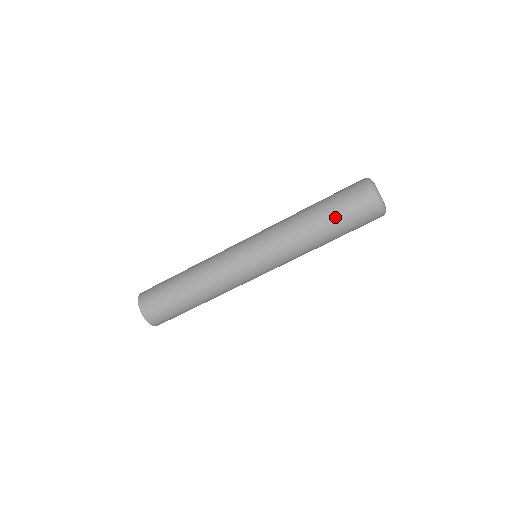
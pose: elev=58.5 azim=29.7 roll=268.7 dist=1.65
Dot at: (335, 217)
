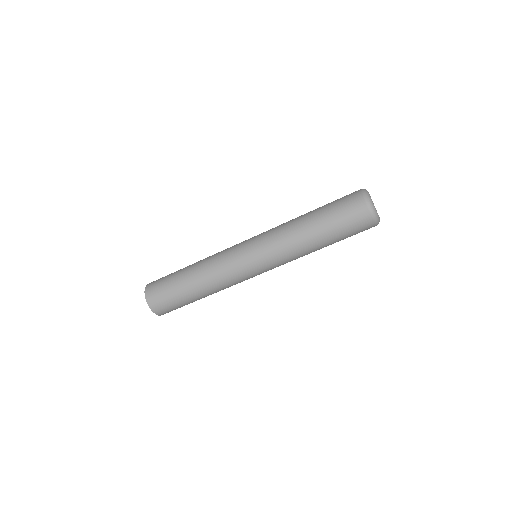
Dot at: (327, 215)
